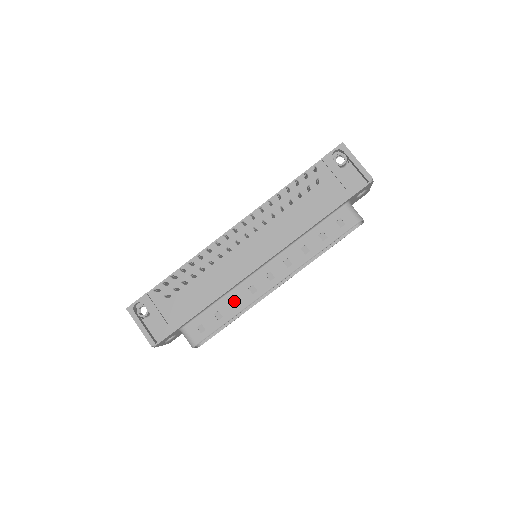
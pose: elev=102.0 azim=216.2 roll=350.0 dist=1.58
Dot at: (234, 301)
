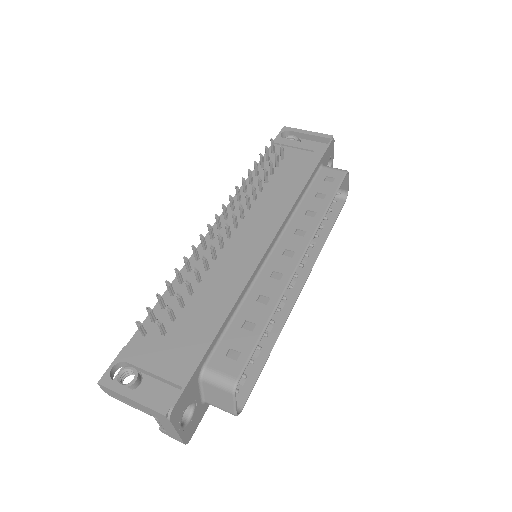
Dot at: (260, 300)
